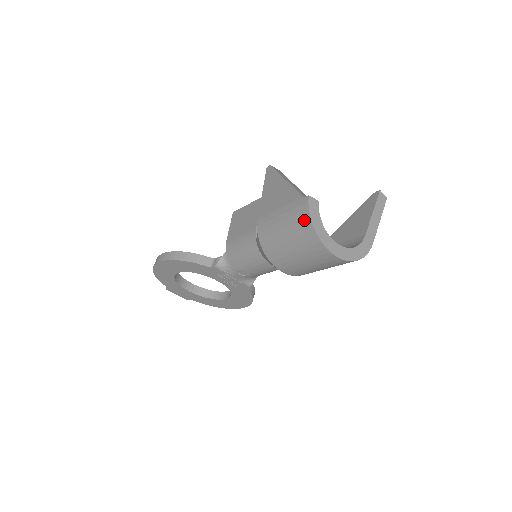
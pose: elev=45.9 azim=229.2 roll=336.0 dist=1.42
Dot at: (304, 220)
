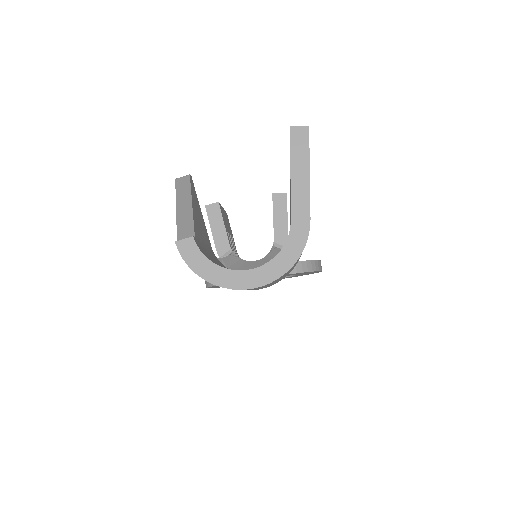
Dot at: occluded
